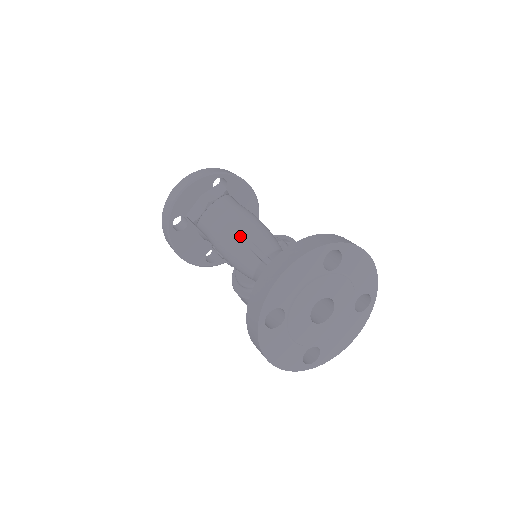
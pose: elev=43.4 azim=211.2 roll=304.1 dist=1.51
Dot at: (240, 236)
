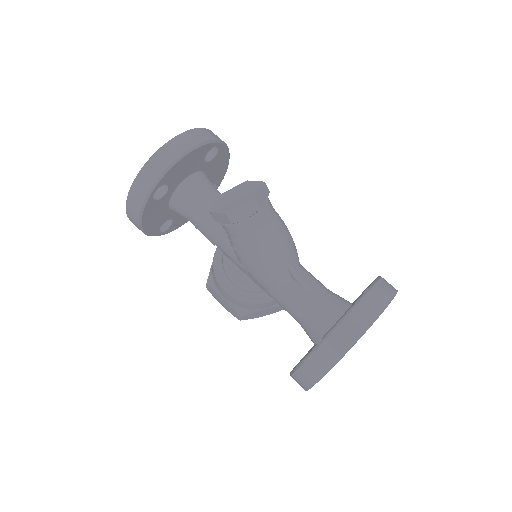
Dot at: (281, 251)
